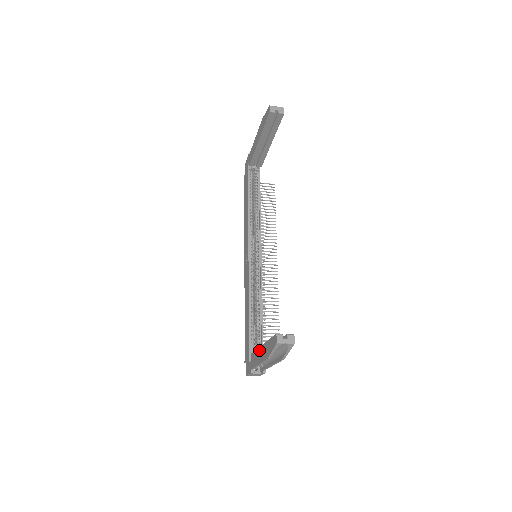
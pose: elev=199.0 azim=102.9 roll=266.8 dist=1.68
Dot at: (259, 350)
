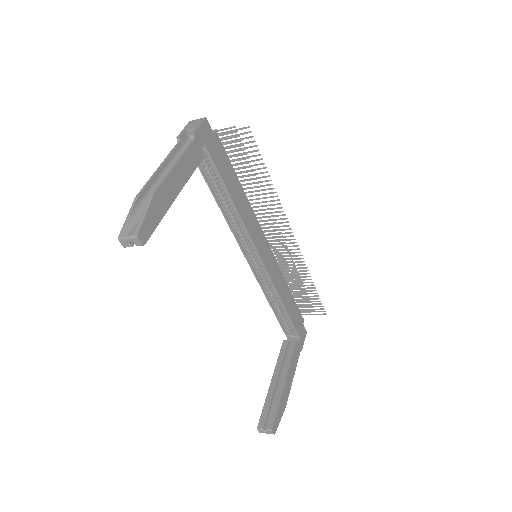
Dot at: (274, 373)
